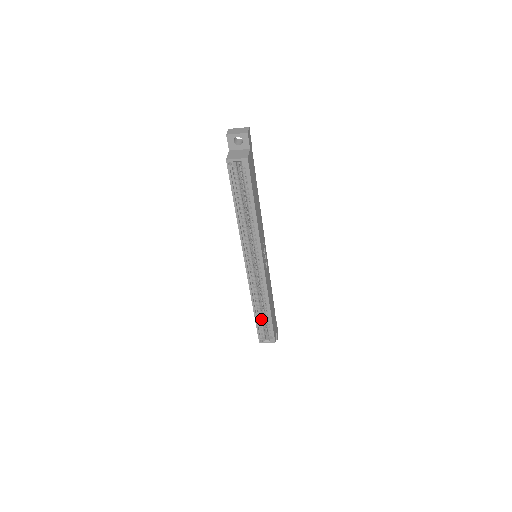
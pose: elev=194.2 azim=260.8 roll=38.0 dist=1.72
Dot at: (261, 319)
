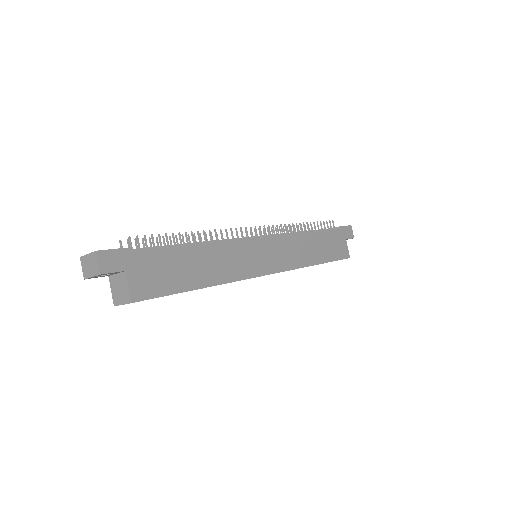
Dot at: occluded
